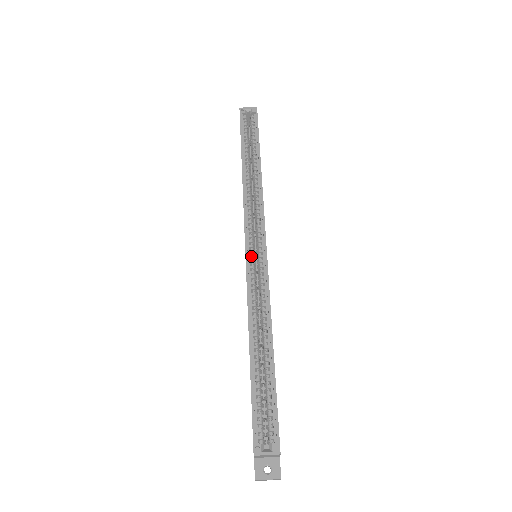
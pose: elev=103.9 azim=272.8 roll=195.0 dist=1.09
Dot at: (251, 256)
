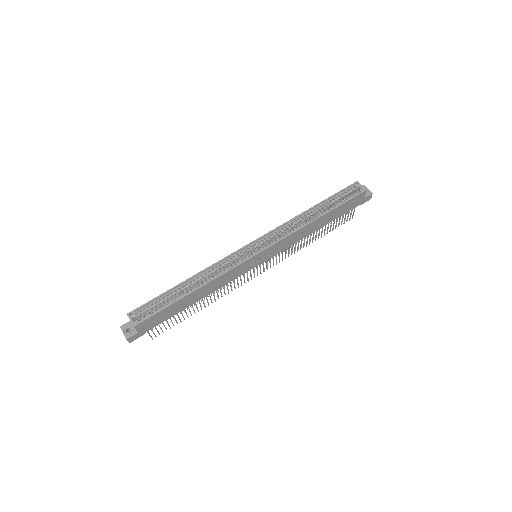
Dot at: (247, 250)
